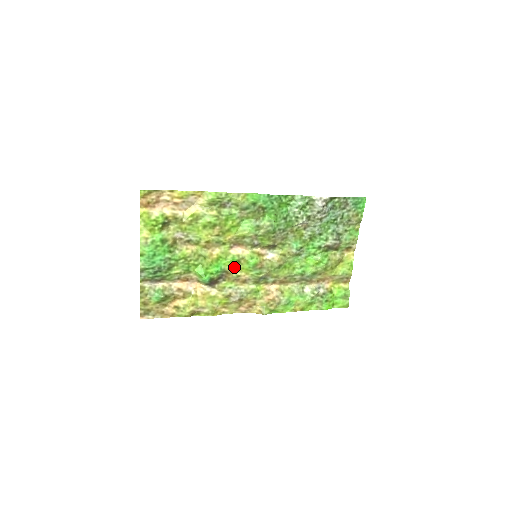
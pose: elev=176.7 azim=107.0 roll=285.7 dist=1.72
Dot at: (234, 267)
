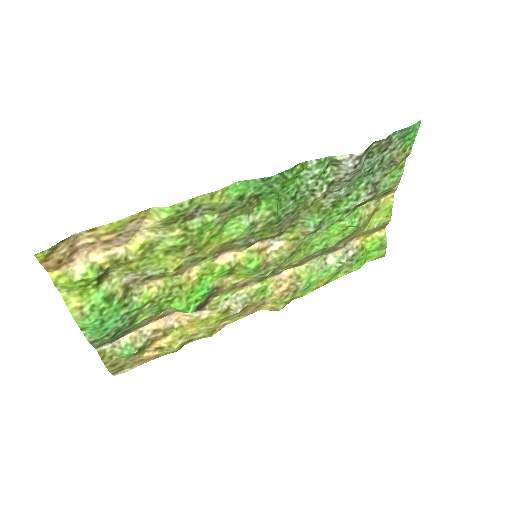
Dot at: (226, 277)
